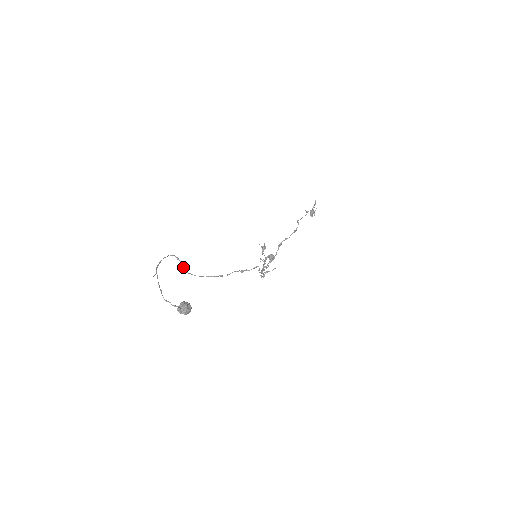
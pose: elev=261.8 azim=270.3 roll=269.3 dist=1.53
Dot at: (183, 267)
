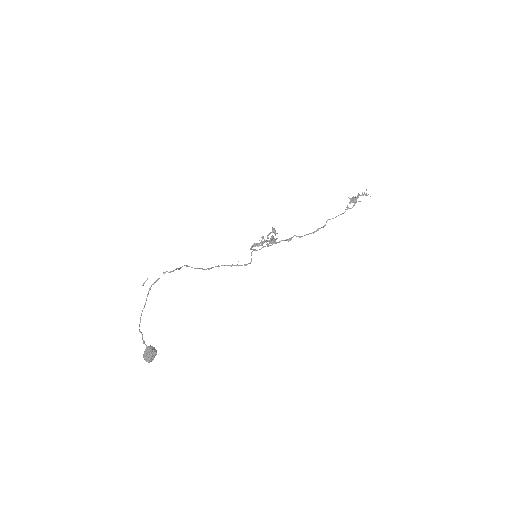
Dot at: occluded
